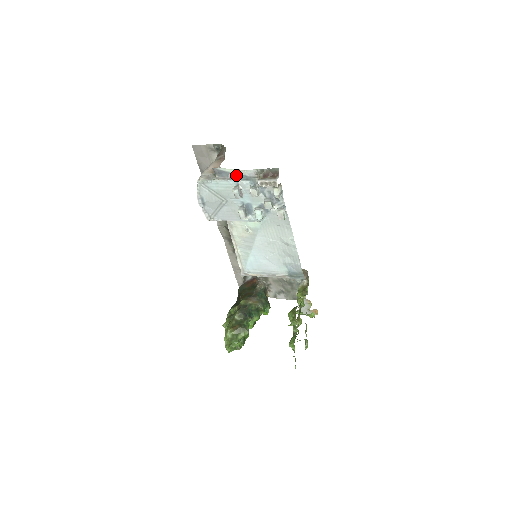
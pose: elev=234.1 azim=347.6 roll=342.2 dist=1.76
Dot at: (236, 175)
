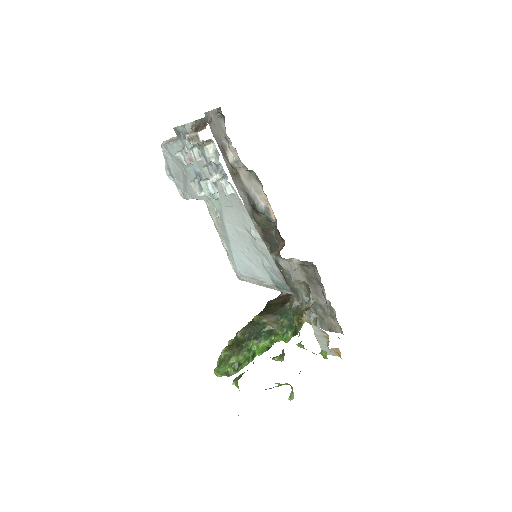
Dot at: (184, 133)
